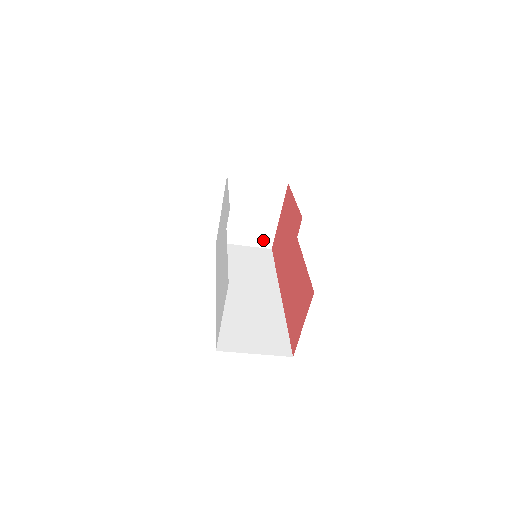
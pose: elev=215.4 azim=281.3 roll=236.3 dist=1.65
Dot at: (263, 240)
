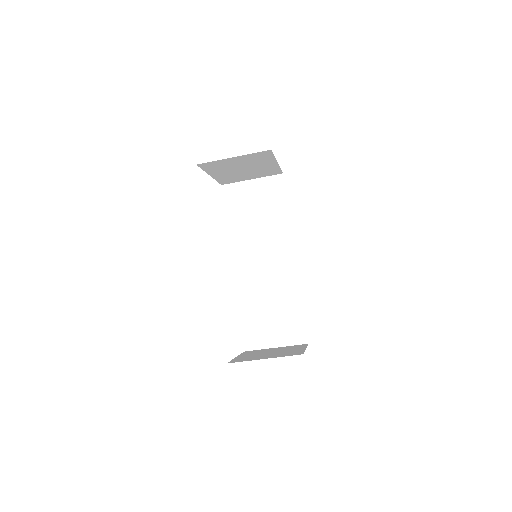
Dot at: (269, 173)
